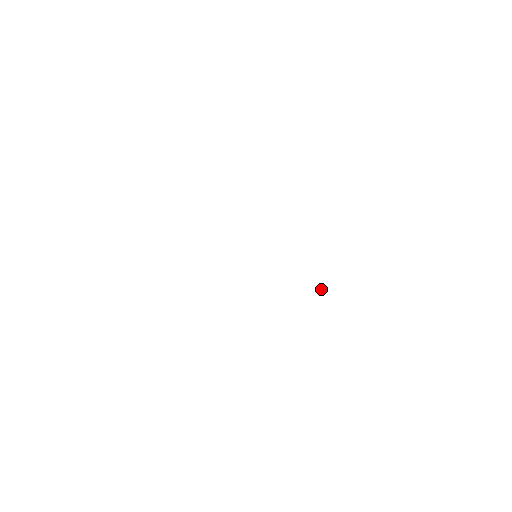
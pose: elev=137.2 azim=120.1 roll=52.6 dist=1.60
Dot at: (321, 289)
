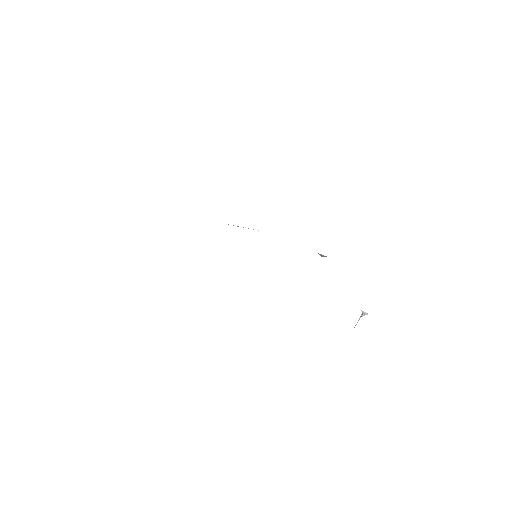
Dot at: (359, 319)
